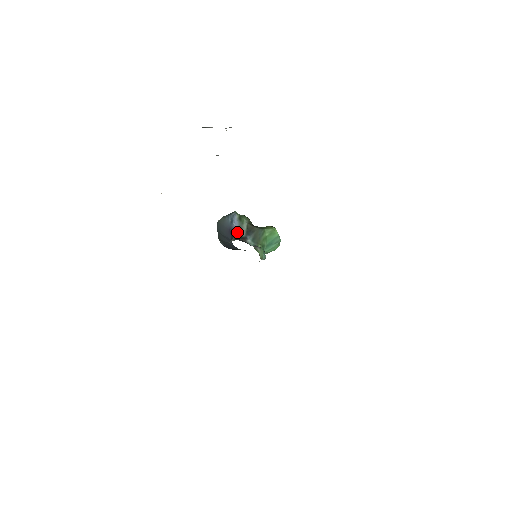
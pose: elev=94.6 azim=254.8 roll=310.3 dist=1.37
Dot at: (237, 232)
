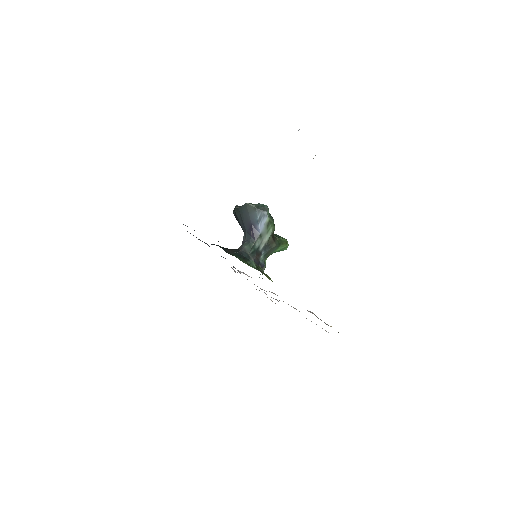
Dot at: (257, 239)
